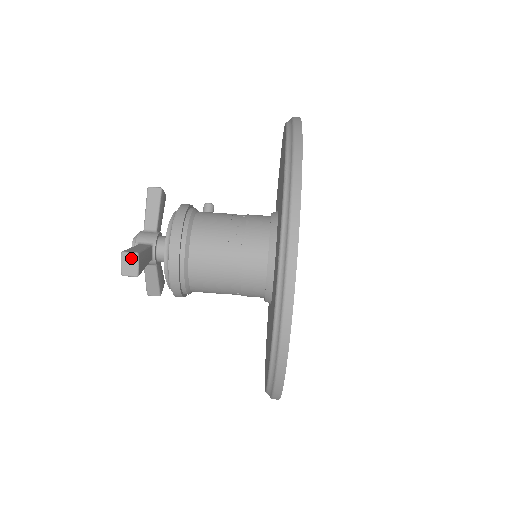
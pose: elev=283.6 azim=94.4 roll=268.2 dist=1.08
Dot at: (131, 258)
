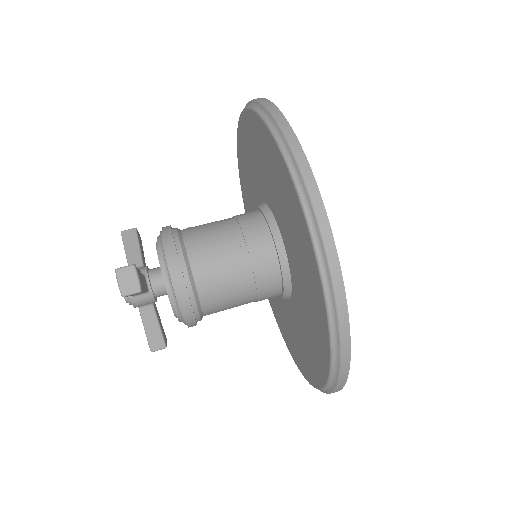
Dot at: (128, 272)
